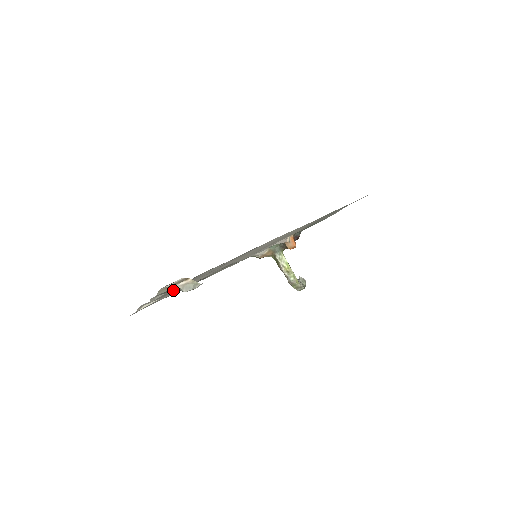
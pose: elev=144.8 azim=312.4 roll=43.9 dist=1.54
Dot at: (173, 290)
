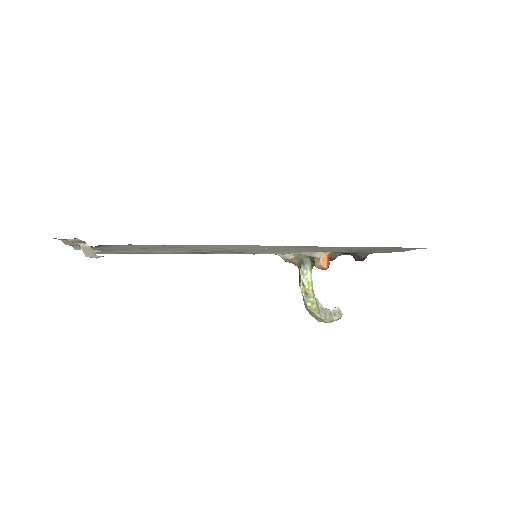
Dot at: (101, 248)
